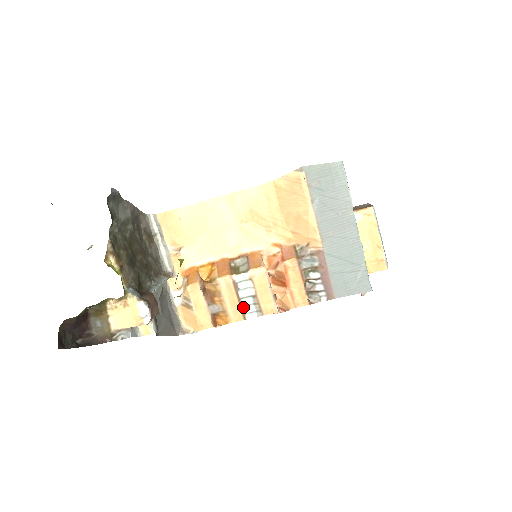
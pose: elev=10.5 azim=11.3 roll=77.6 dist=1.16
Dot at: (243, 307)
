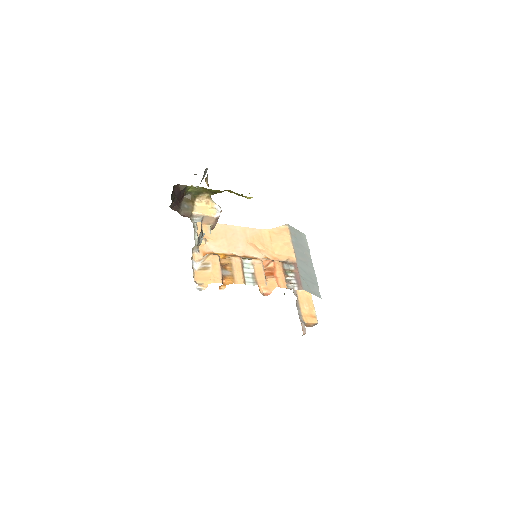
Dot at: (245, 277)
